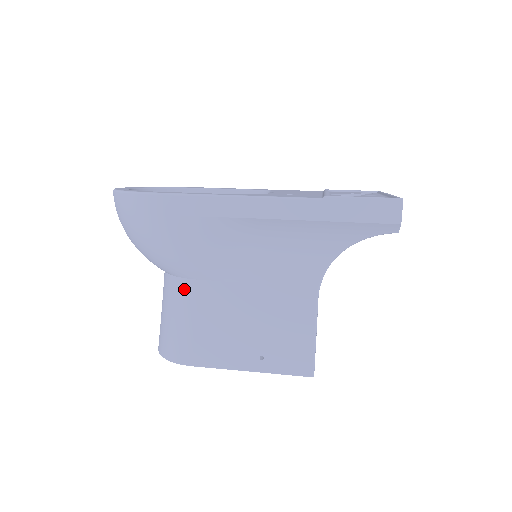
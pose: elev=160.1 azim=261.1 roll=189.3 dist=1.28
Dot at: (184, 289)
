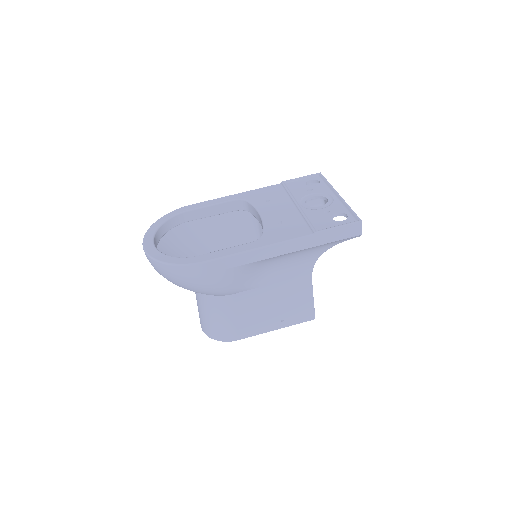
Dot at: (223, 302)
